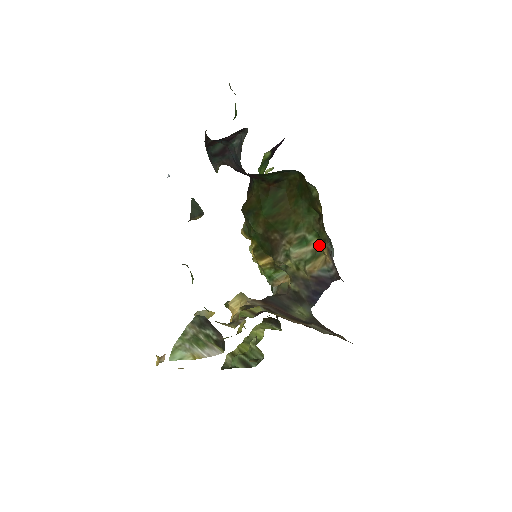
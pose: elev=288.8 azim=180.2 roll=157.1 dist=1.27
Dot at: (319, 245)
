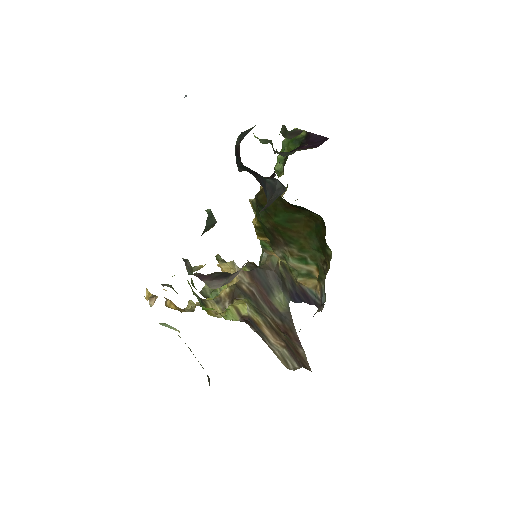
Dot at: (316, 272)
